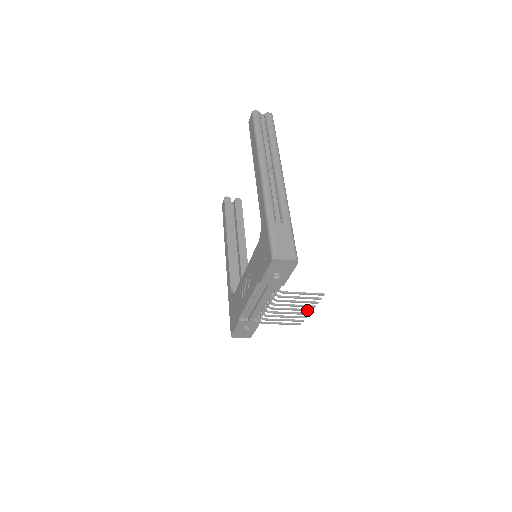
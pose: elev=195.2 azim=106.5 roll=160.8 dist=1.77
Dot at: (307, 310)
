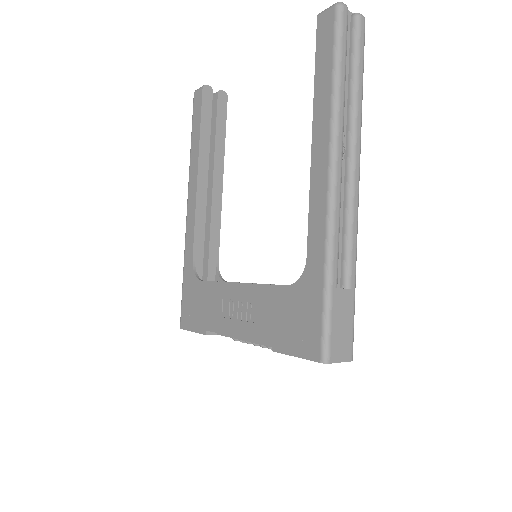
Dot at: occluded
